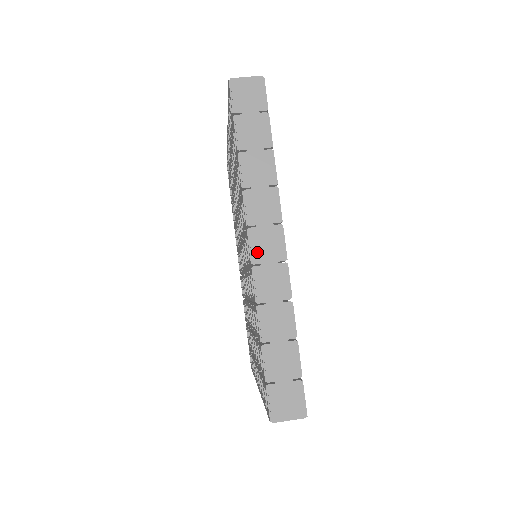
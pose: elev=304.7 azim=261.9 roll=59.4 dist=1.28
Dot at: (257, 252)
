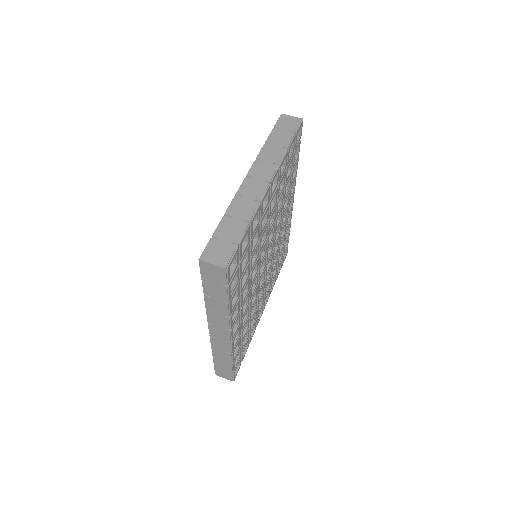
Dot at: (213, 333)
